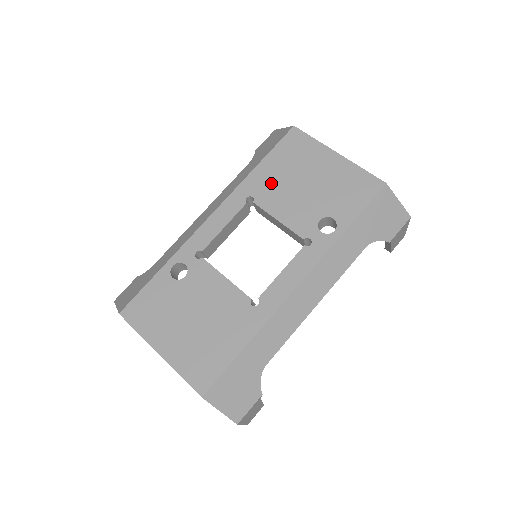
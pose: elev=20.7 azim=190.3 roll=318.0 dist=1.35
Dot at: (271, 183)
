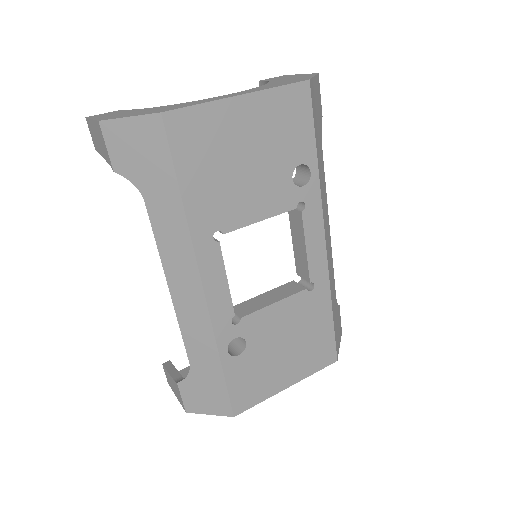
Dot at: (217, 200)
